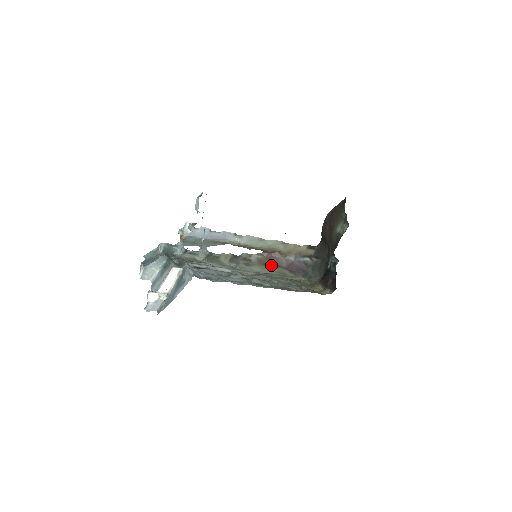
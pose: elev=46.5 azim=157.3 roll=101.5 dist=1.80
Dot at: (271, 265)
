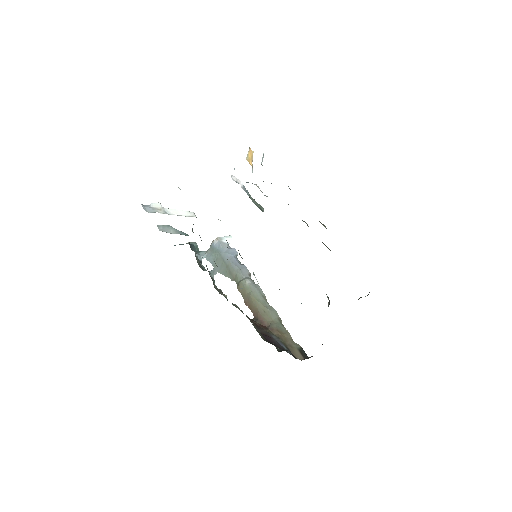
Dot at: occluded
